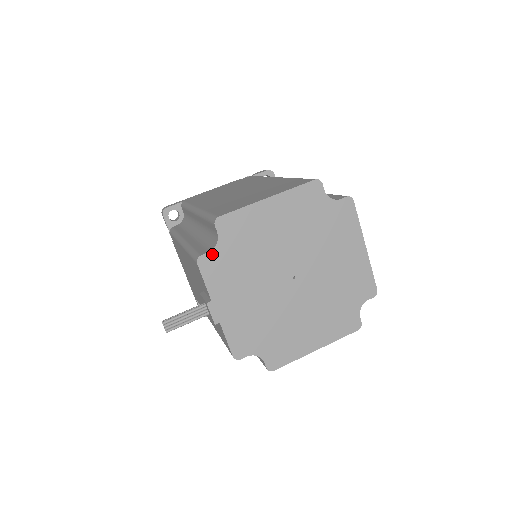
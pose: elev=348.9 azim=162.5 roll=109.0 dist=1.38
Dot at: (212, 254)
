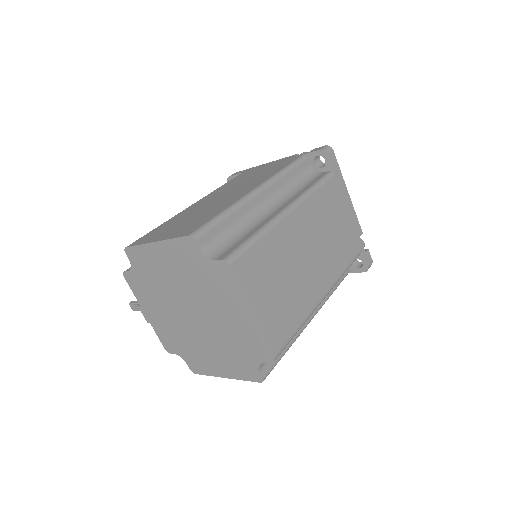
Dot at: (130, 273)
